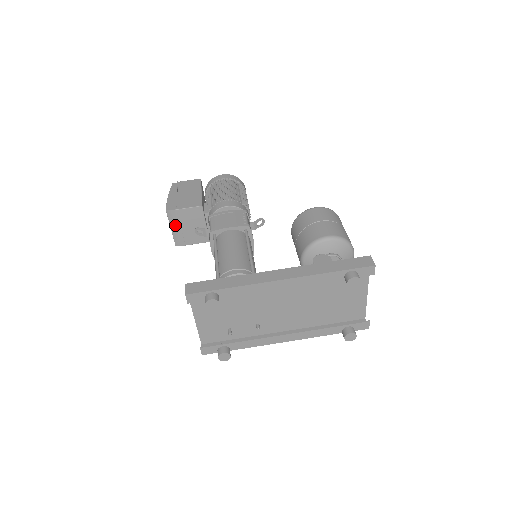
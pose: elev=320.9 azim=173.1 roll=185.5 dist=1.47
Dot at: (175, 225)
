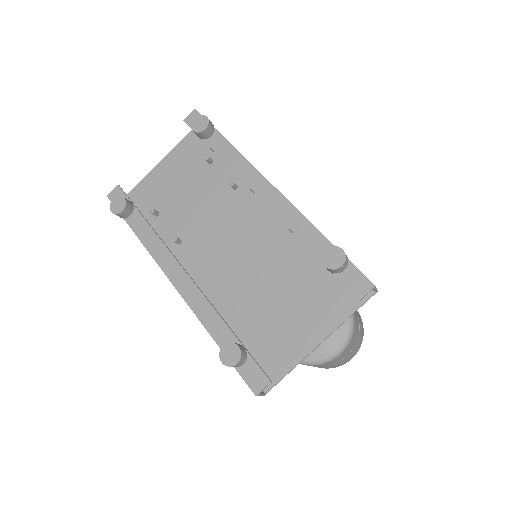
Dot at: occluded
